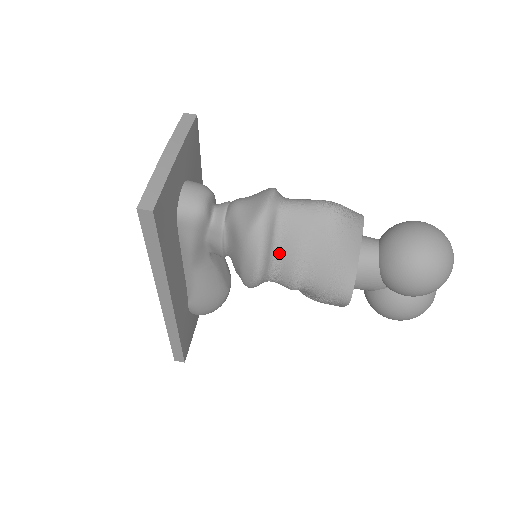
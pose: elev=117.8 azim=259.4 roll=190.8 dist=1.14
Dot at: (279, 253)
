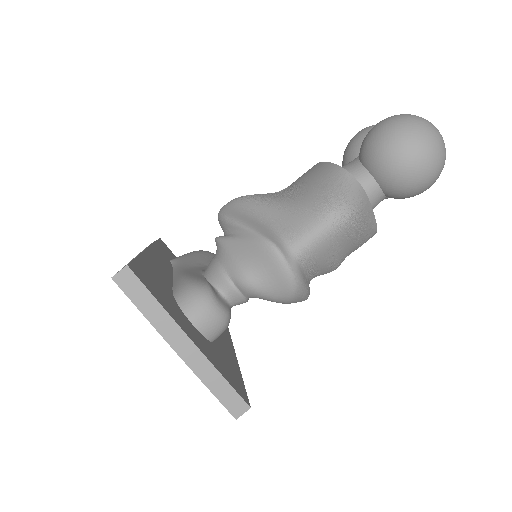
Dot at: (313, 275)
